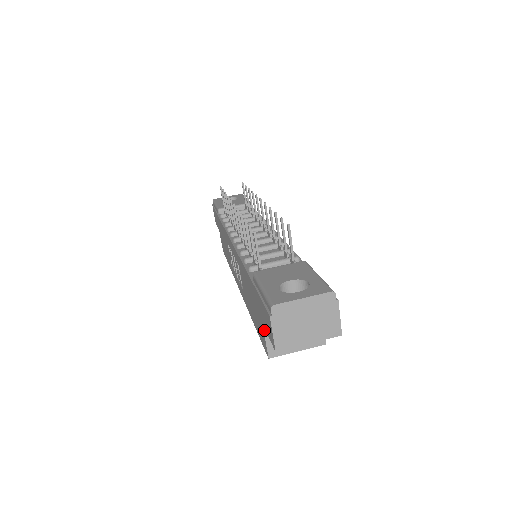
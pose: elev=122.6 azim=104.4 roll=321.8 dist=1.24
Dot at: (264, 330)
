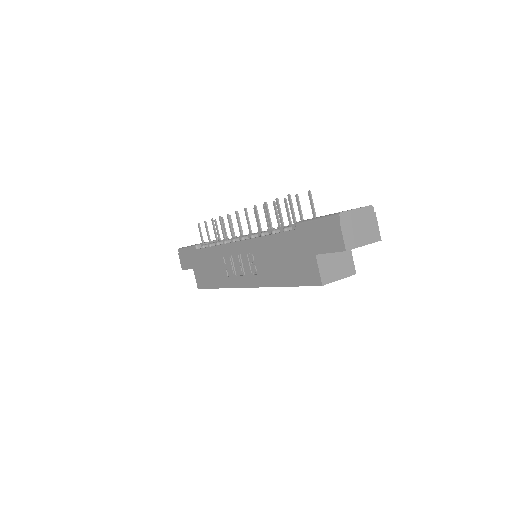
Dot at: (317, 260)
